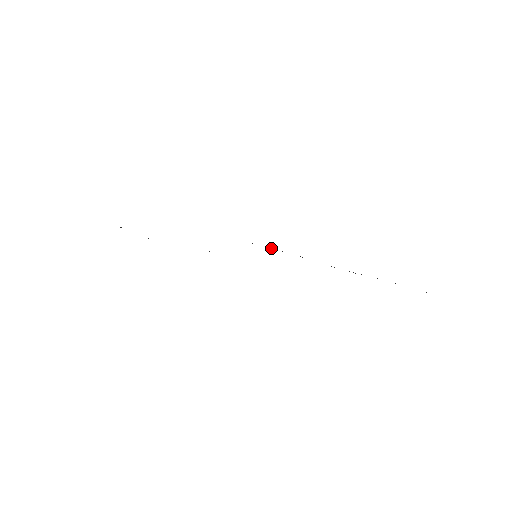
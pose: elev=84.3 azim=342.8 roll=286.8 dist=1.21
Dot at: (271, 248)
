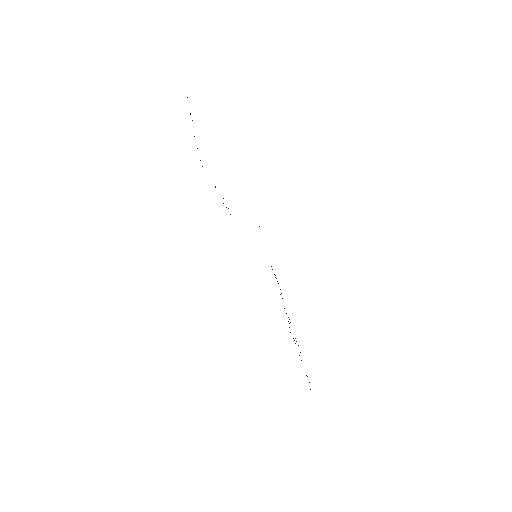
Dot at: occluded
